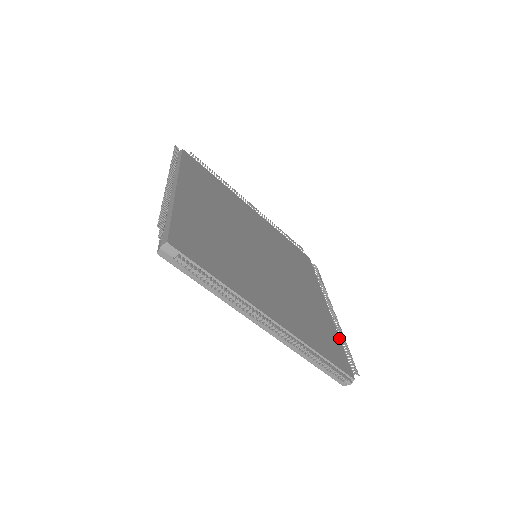
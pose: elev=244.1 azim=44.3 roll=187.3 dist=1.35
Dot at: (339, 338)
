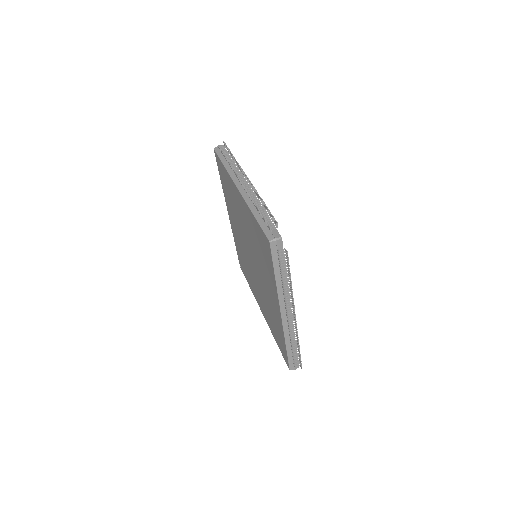
Dot at: occluded
